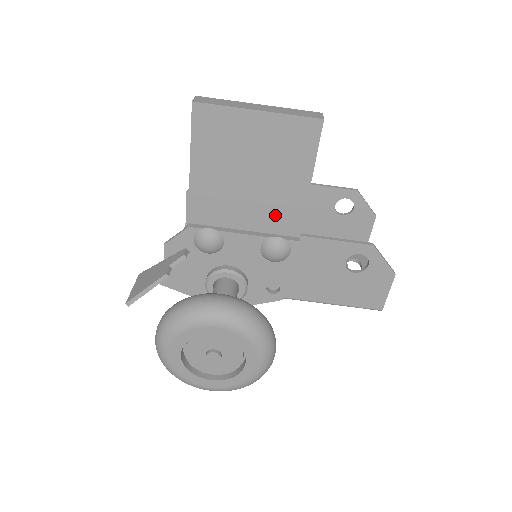
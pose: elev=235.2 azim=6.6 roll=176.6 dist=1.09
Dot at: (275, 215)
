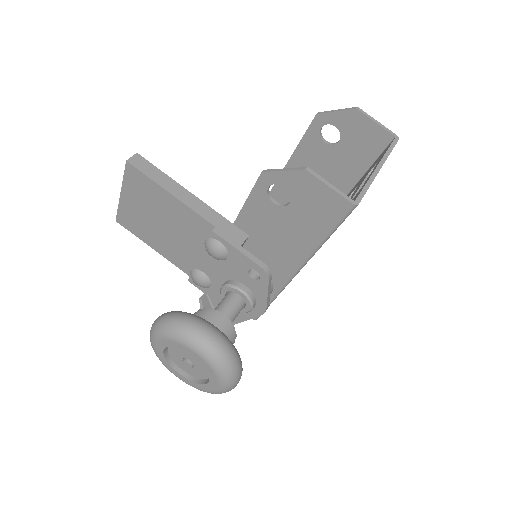
Dot at: (193, 229)
